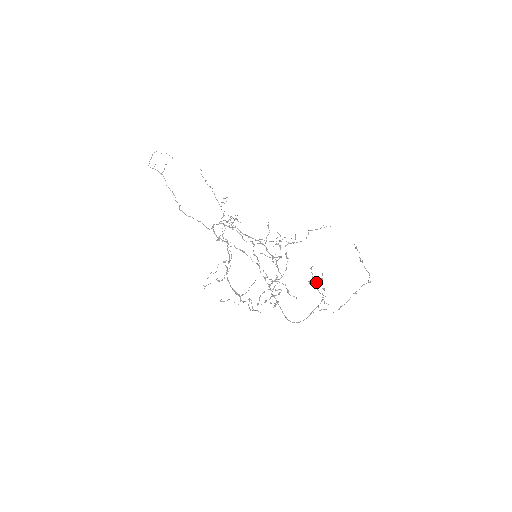
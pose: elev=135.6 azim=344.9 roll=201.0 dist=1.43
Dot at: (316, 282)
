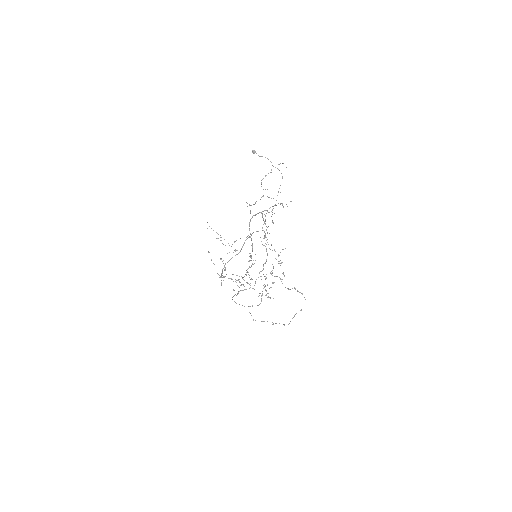
Dot at: occluded
